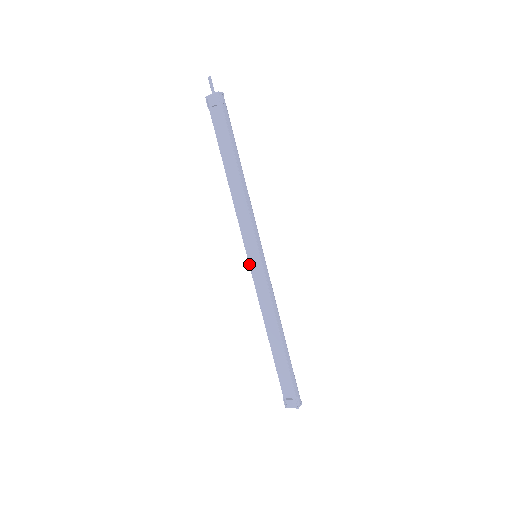
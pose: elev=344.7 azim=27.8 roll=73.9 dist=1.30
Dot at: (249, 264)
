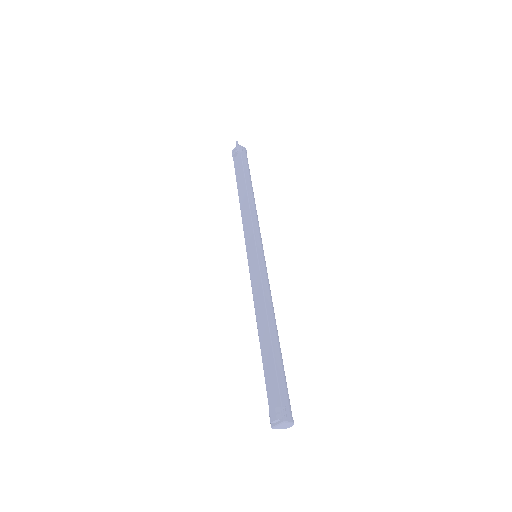
Dot at: (248, 263)
